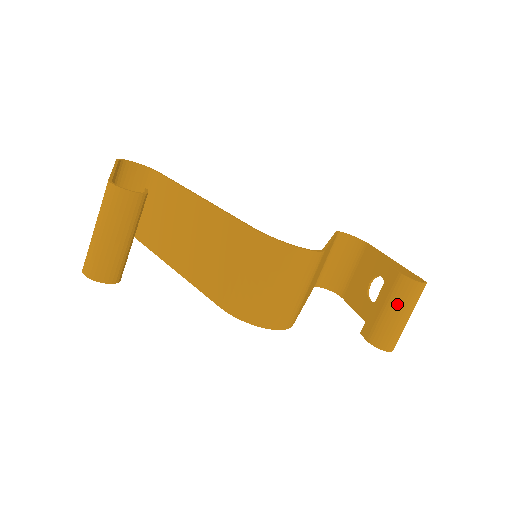
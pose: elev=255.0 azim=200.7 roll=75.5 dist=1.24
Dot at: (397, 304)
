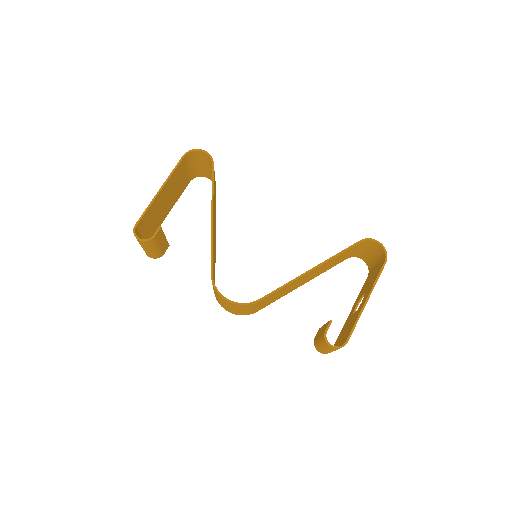
Dot at: (321, 342)
